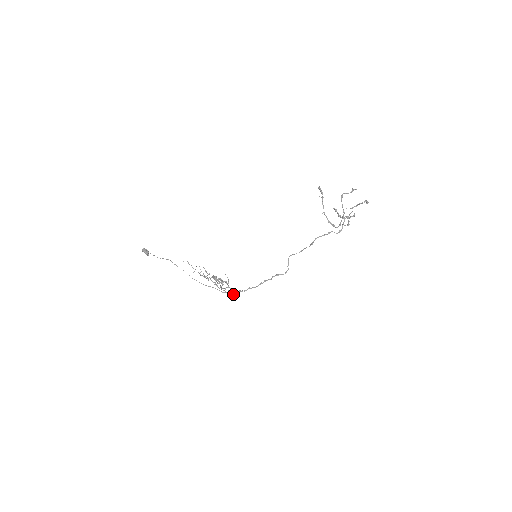
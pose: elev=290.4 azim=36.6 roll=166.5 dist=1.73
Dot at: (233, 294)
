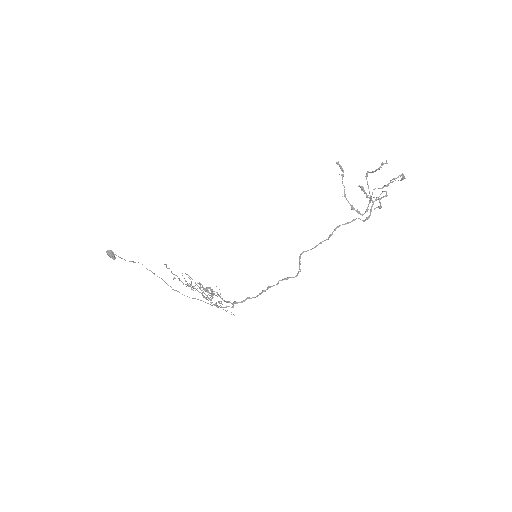
Dot at: occluded
